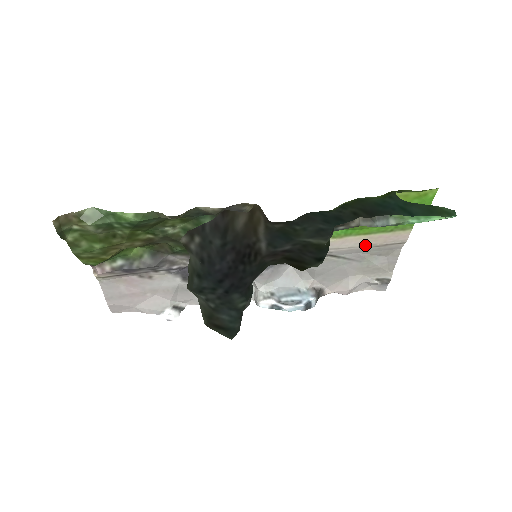
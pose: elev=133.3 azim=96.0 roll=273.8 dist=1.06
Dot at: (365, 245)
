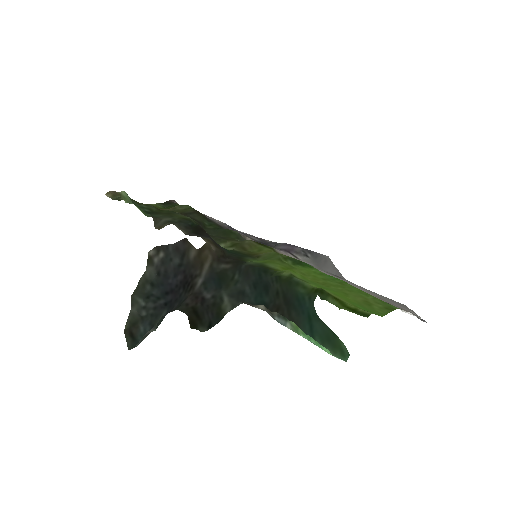
Dot at: occluded
